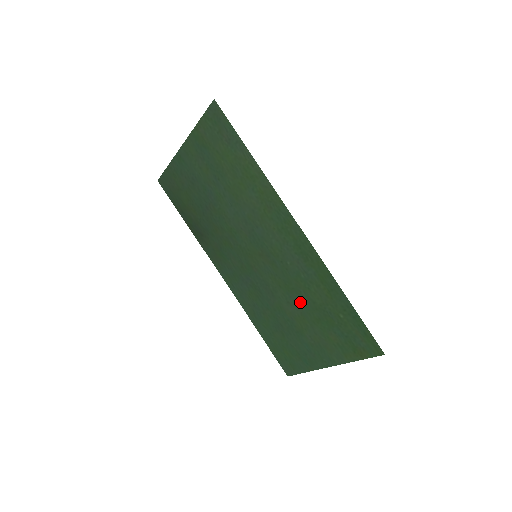
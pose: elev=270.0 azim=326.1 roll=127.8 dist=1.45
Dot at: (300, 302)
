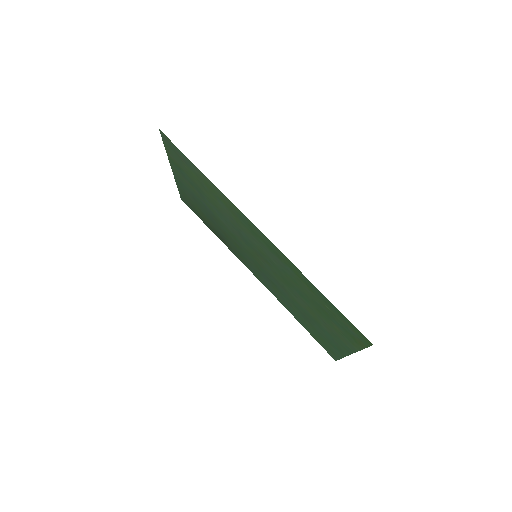
Dot at: (300, 295)
